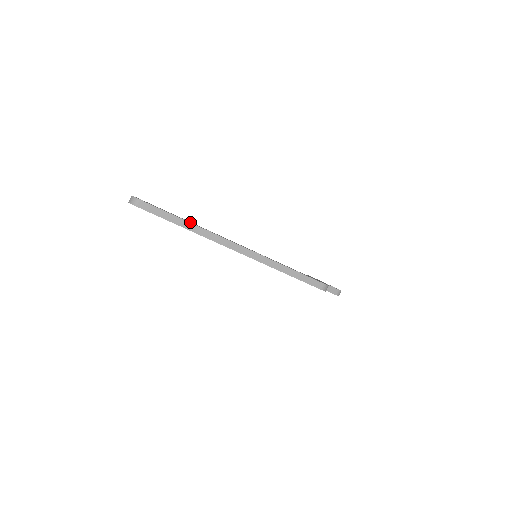
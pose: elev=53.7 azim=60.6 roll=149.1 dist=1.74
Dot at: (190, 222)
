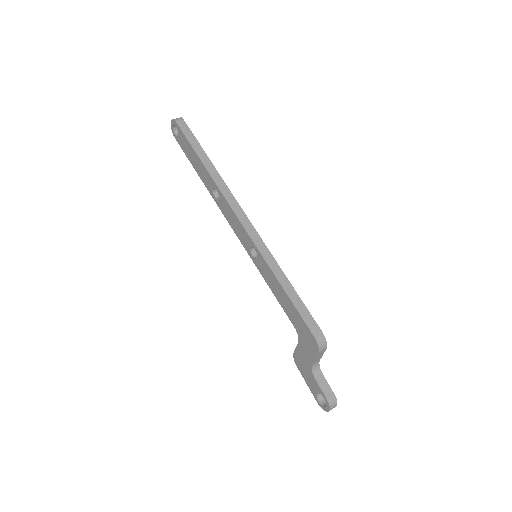
Dot at: occluded
